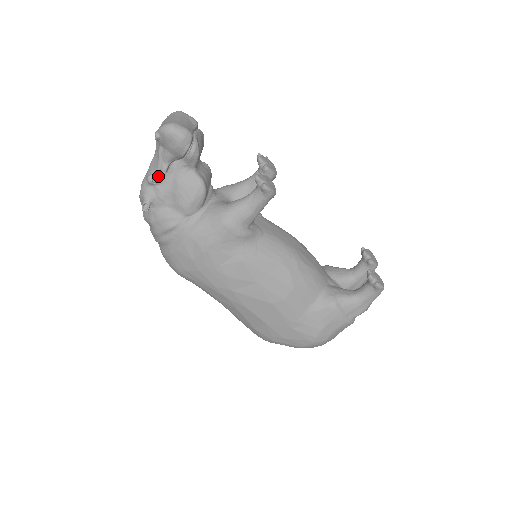
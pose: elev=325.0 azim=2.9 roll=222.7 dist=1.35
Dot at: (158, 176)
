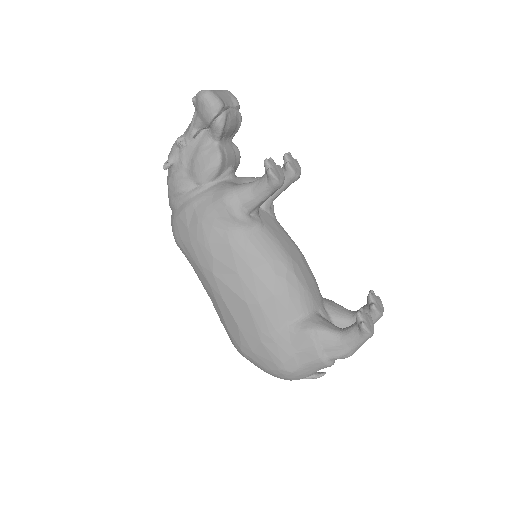
Dot at: (186, 140)
